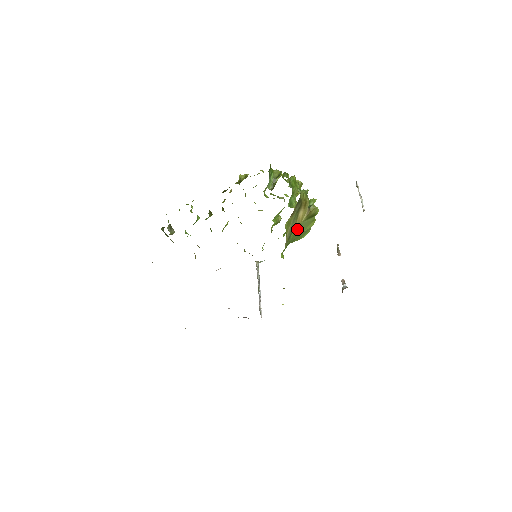
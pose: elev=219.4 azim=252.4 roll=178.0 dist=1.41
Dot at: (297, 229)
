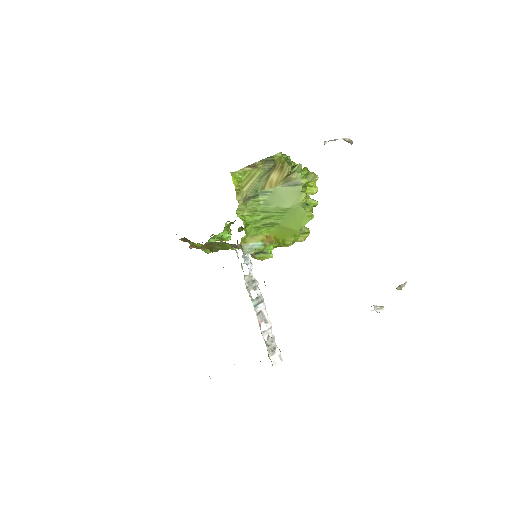
Dot at: (271, 195)
